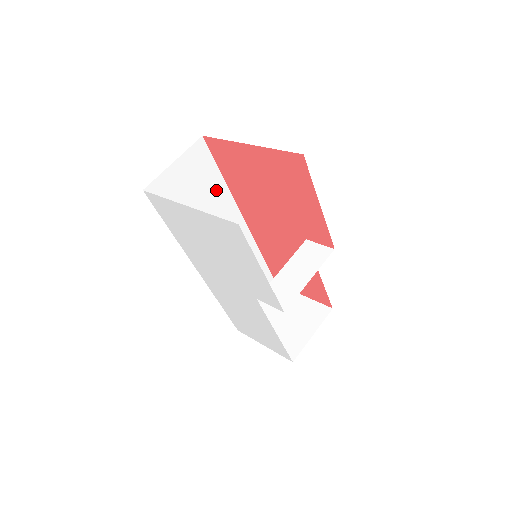
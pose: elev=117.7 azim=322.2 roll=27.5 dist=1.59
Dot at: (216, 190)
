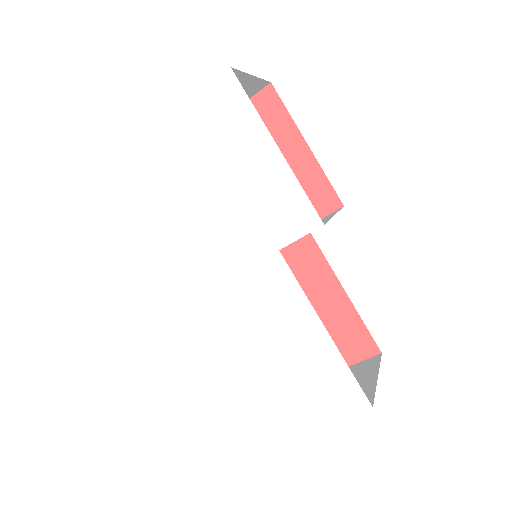
Dot at: occluded
